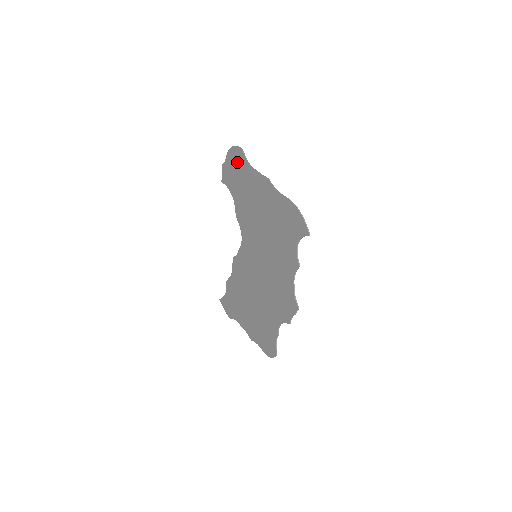
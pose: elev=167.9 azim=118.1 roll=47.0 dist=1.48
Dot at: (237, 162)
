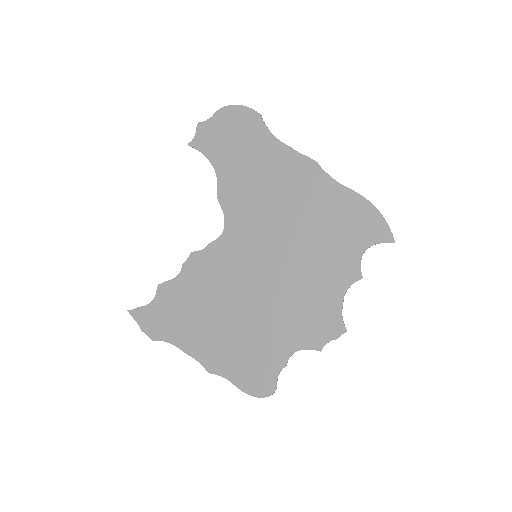
Dot at: (242, 127)
